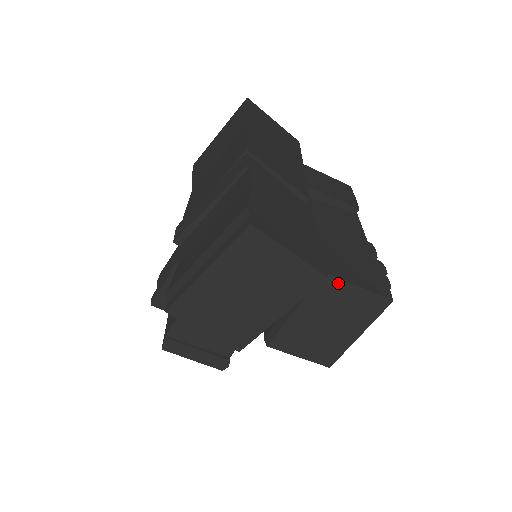
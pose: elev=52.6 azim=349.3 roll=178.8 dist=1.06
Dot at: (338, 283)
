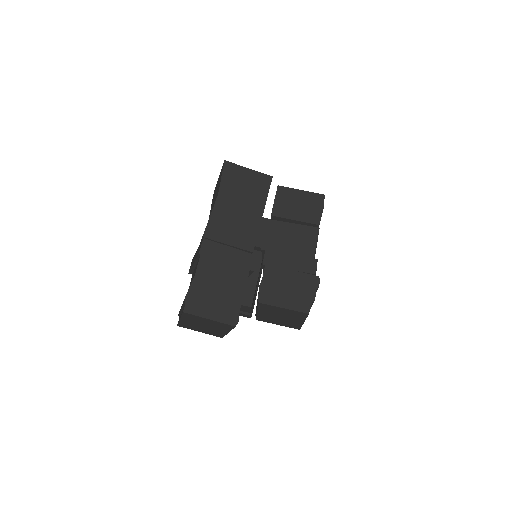
Dot at: (270, 306)
